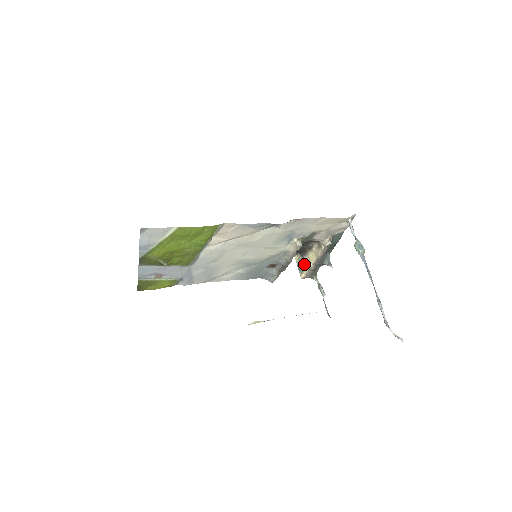
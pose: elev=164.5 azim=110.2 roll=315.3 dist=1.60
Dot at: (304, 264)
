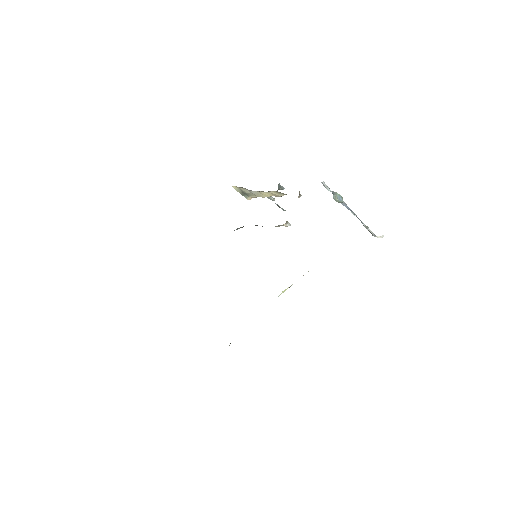
Dot at: (252, 194)
